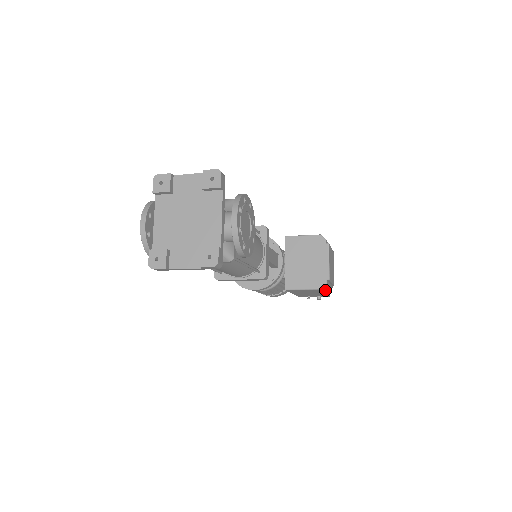
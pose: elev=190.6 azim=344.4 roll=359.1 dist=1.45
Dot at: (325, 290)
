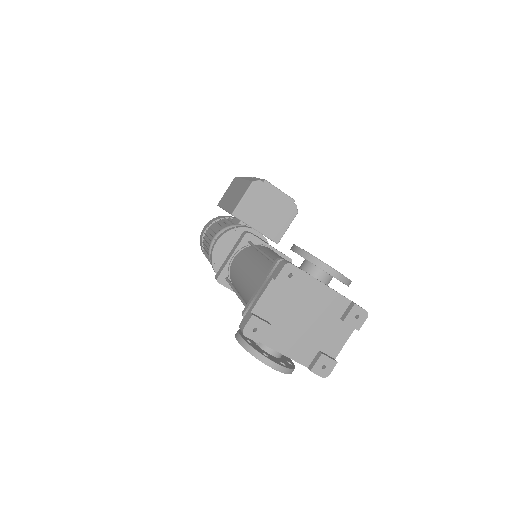
Dot at: occluded
